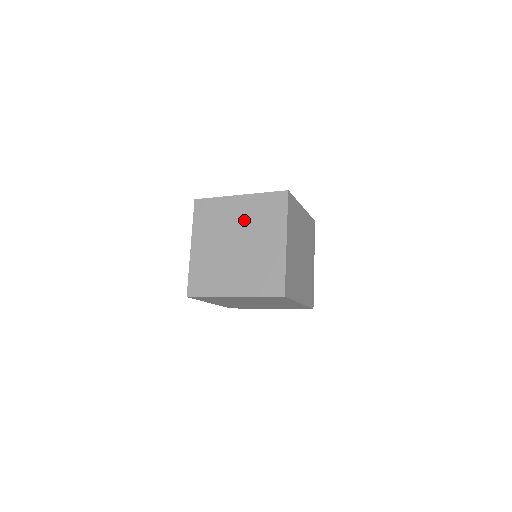
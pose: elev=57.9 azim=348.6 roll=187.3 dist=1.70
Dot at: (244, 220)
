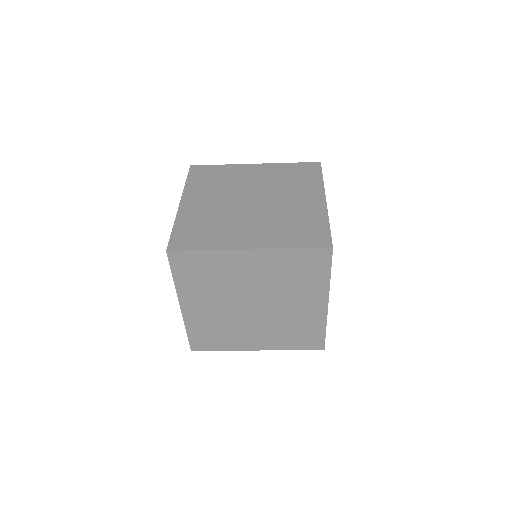
Dot at: occluded
